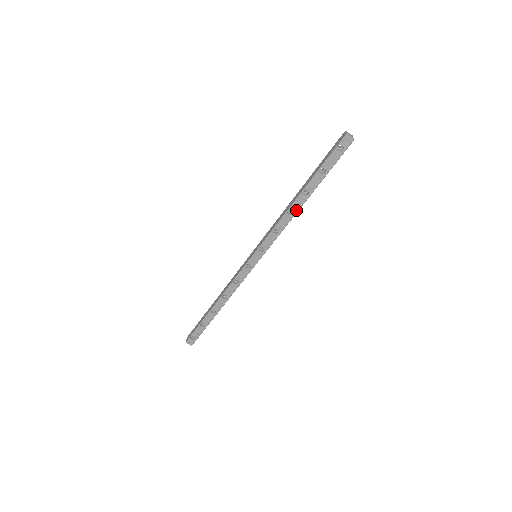
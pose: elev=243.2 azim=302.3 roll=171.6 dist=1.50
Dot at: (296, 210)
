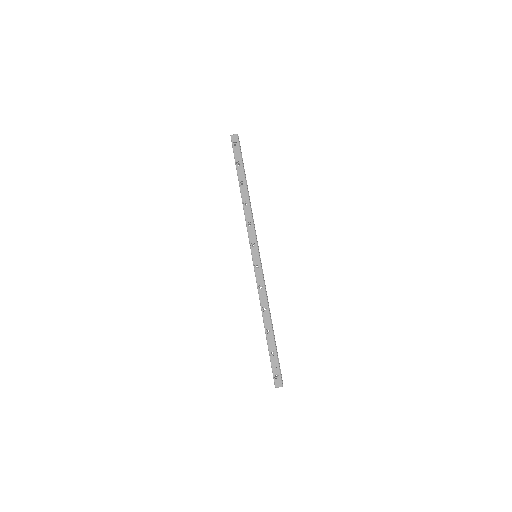
Dot at: (247, 199)
